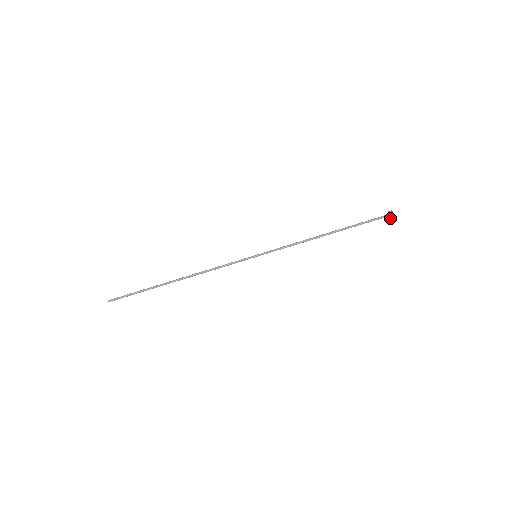
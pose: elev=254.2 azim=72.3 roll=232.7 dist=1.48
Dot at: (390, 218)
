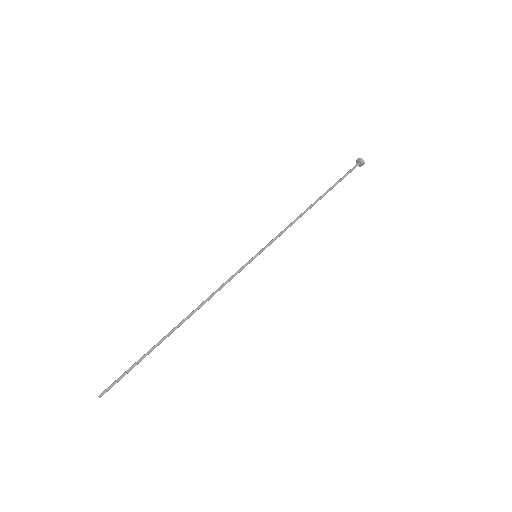
Dot at: occluded
